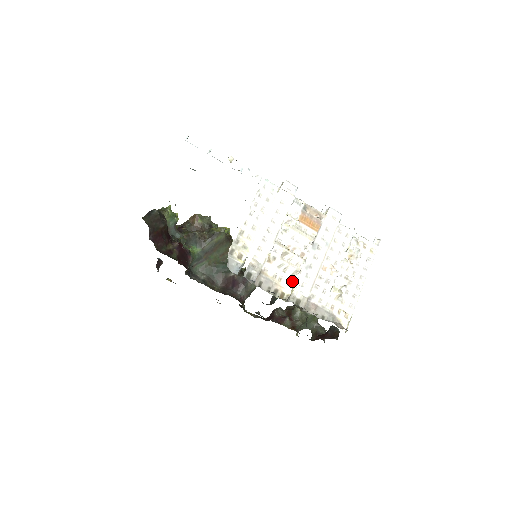
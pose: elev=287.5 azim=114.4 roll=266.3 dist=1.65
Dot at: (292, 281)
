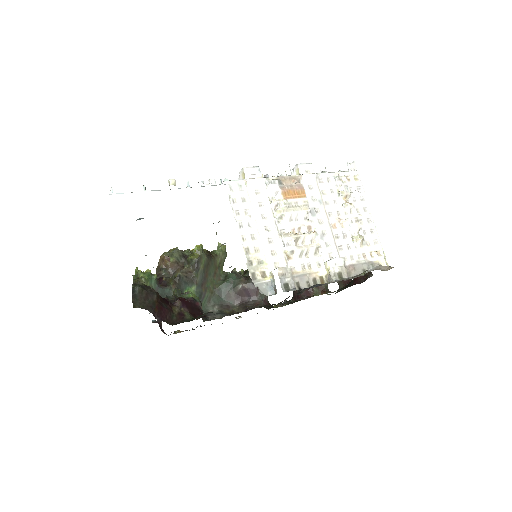
Dot at: (319, 260)
